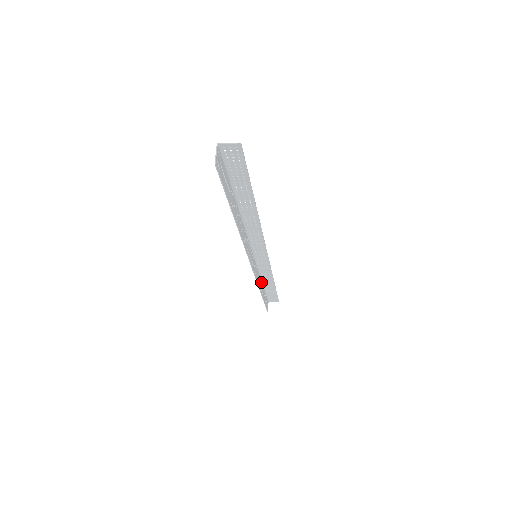
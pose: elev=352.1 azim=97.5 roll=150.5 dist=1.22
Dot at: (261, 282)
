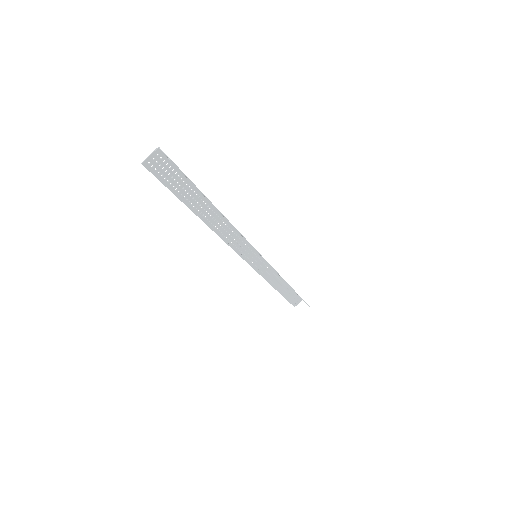
Dot at: (281, 279)
